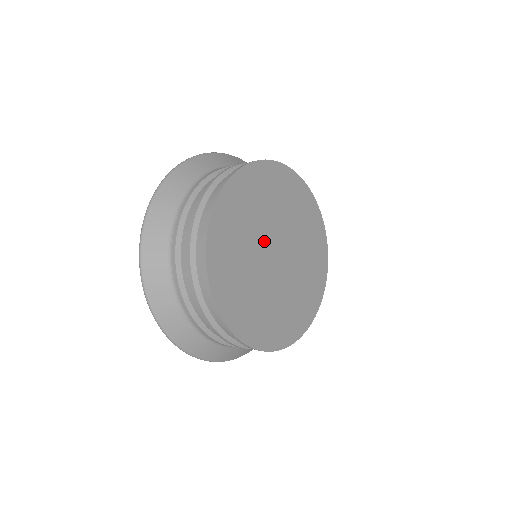
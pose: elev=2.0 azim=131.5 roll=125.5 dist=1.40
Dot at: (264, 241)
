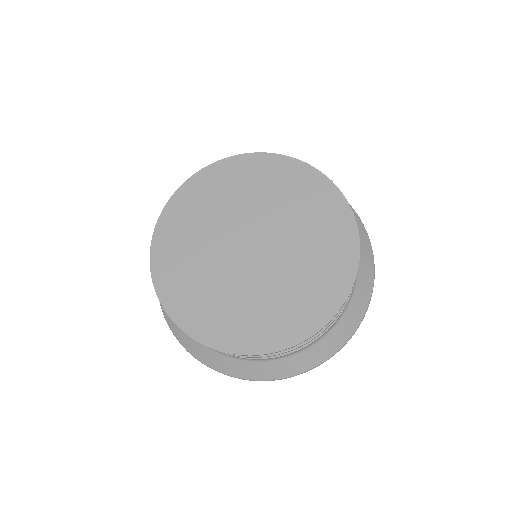
Dot at: (243, 224)
